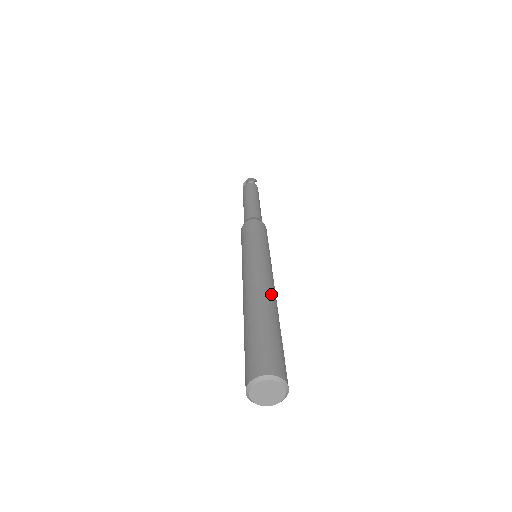
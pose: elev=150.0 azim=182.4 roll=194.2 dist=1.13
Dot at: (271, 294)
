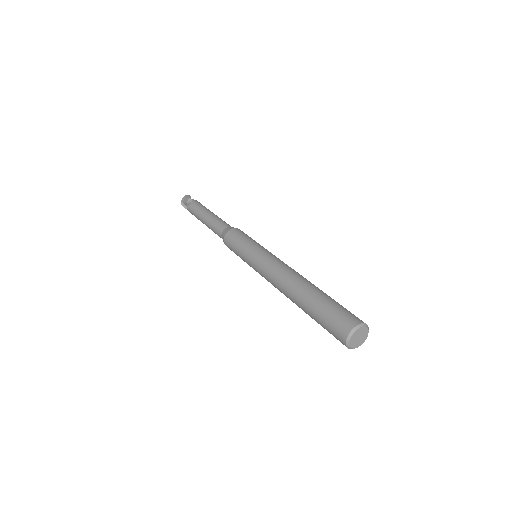
Dot at: (299, 276)
